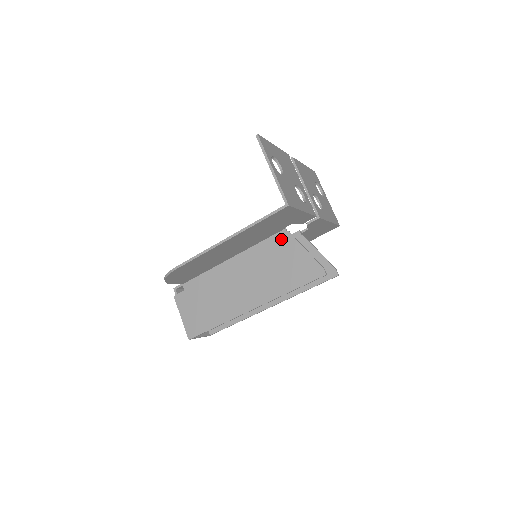
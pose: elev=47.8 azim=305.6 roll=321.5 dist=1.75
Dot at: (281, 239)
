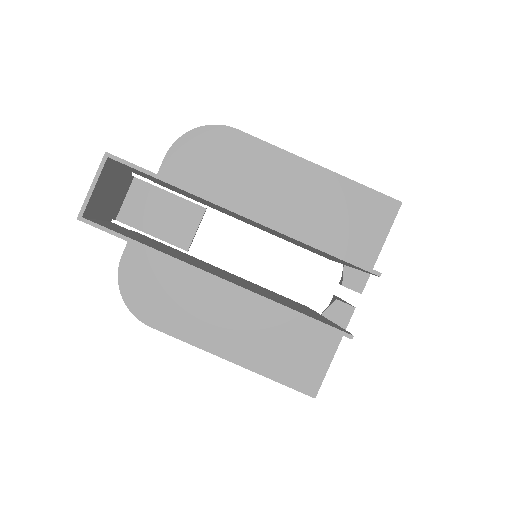
Dot at: occluded
